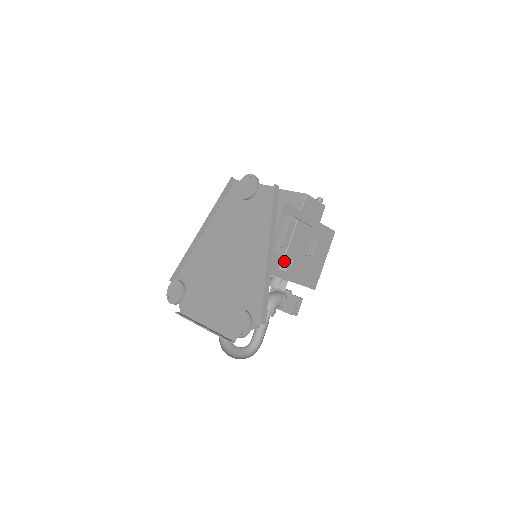
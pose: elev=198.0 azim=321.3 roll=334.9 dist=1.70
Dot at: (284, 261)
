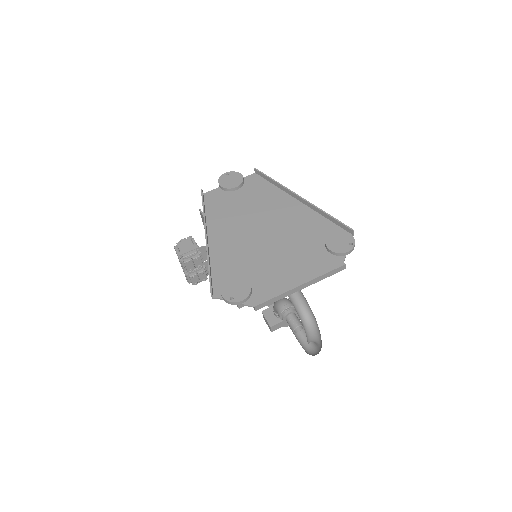
Dot at: occluded
